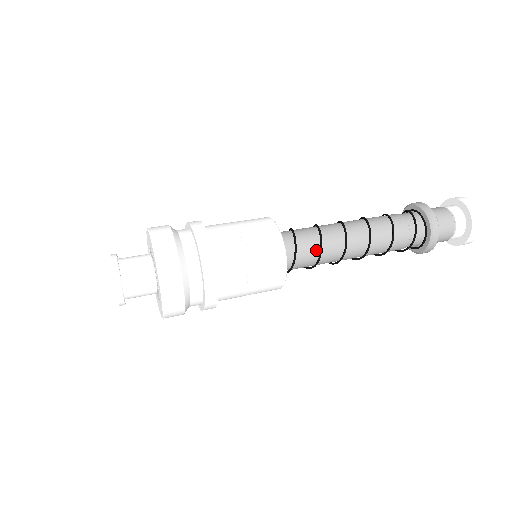
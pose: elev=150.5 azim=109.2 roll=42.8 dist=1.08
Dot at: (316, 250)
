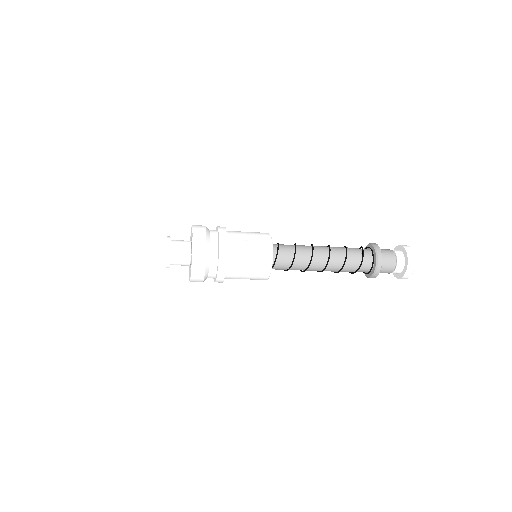
Dot at: (292, 245)
